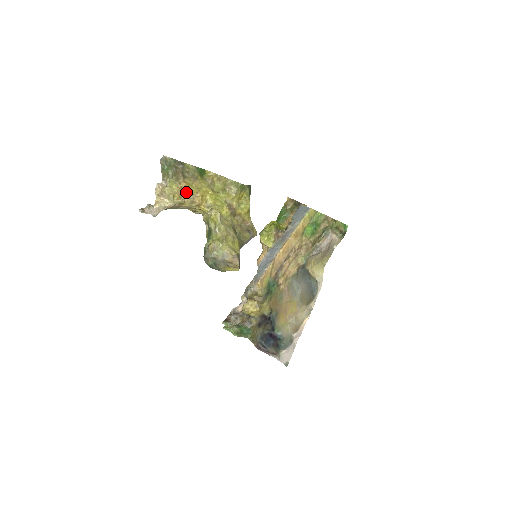
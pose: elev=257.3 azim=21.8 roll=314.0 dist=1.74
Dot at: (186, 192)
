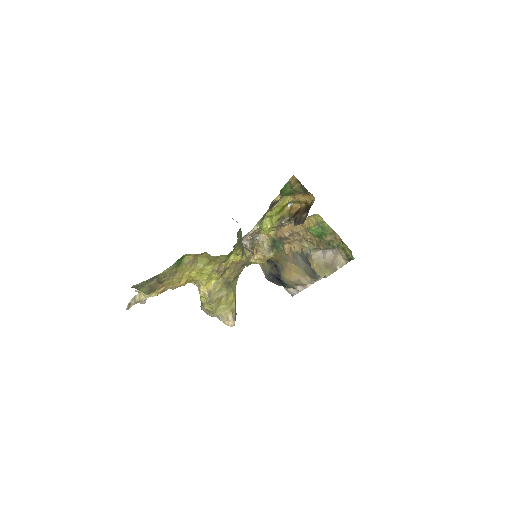
Dot at: (168, 287)
